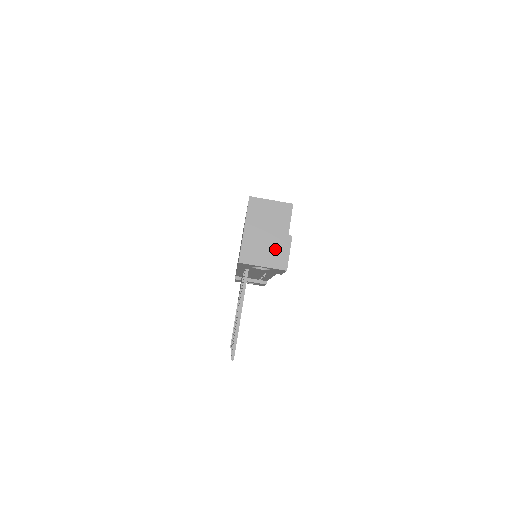
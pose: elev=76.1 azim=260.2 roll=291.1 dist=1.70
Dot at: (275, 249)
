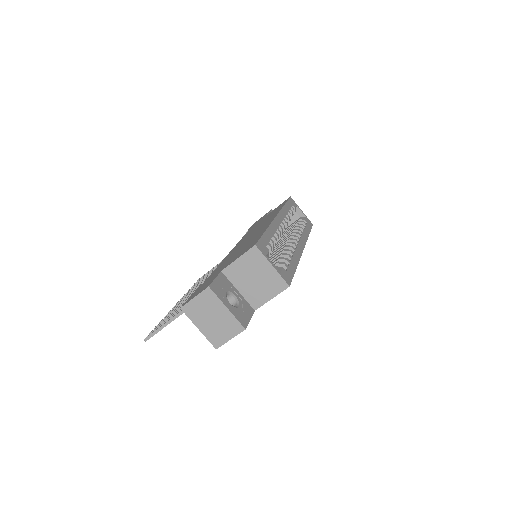
Dot at: (221, 326)
